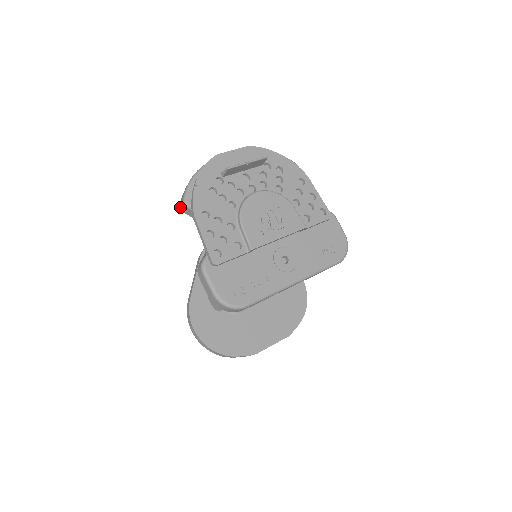
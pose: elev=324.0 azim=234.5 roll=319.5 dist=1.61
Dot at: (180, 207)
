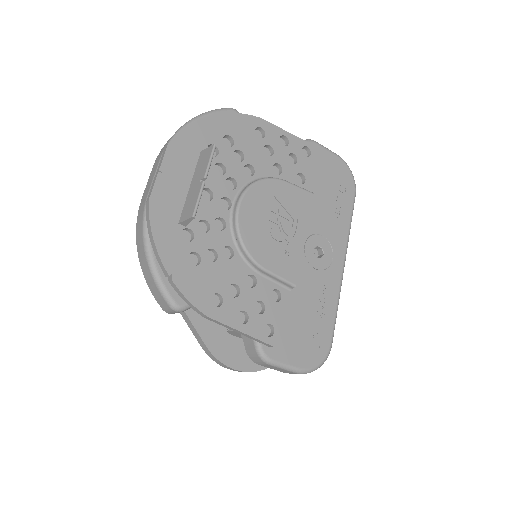
Dot at: (166, 312)
